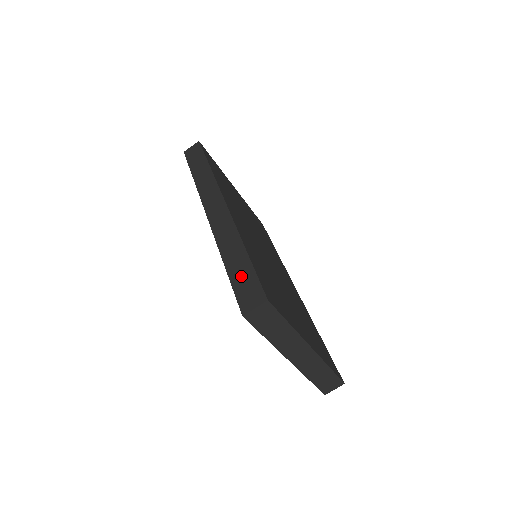
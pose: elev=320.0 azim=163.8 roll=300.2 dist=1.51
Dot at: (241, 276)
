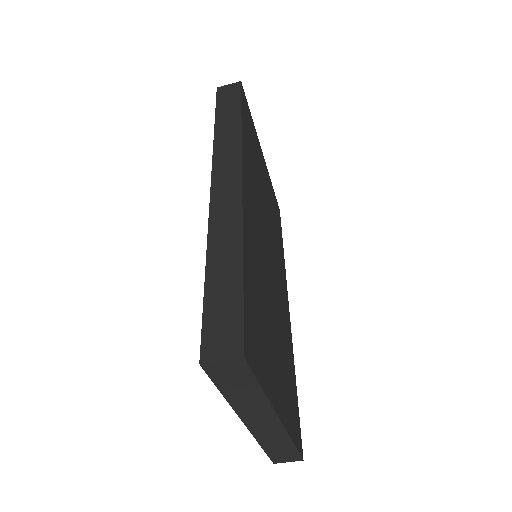
Dot at: (221, 298)
